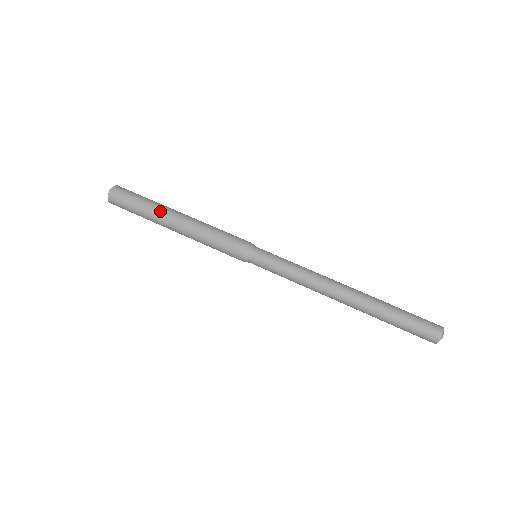
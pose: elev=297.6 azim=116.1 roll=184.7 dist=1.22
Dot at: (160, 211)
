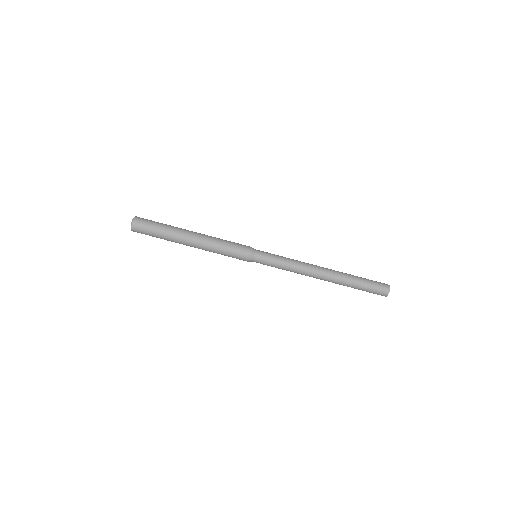
Dot at: (176, 242)
